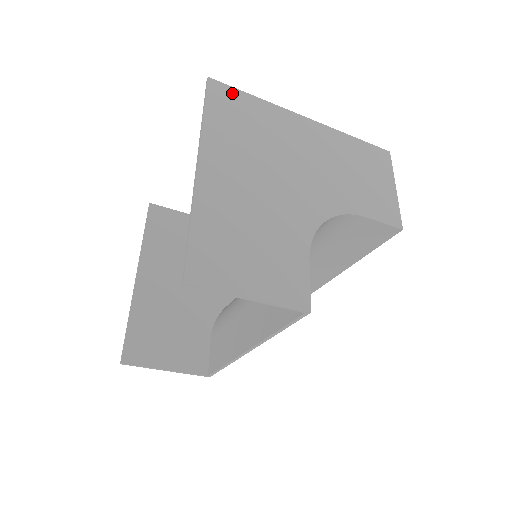
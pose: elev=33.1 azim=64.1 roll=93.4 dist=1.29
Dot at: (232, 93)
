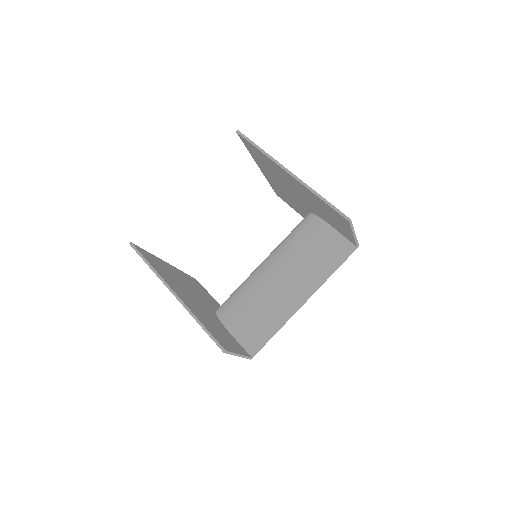
Dot at: occluded
